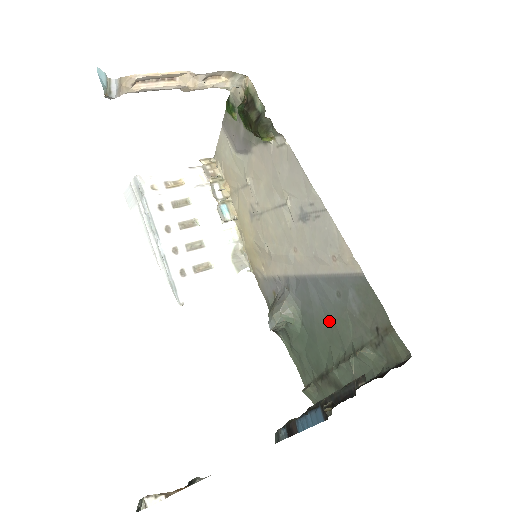
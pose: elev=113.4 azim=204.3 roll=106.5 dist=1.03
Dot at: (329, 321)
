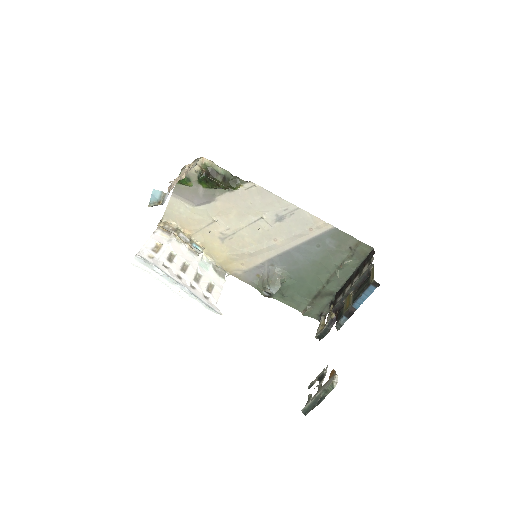
Dot at: (314, 264)
